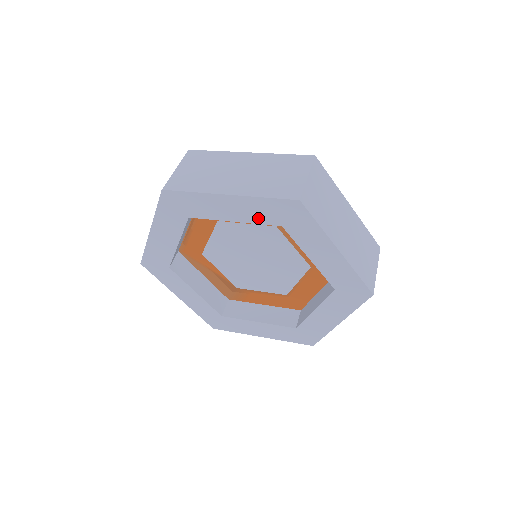
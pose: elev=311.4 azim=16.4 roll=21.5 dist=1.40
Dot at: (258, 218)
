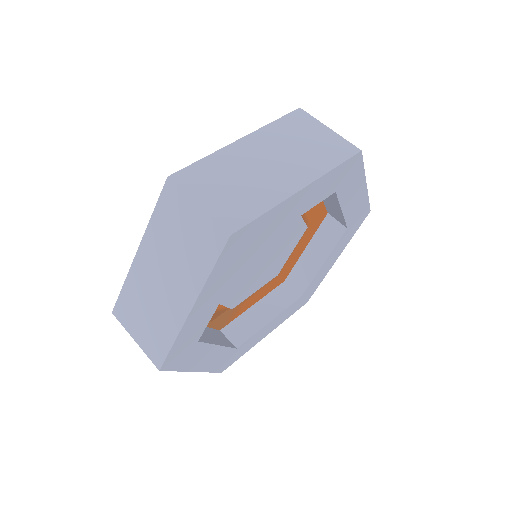
Dot at: (319, 198)
